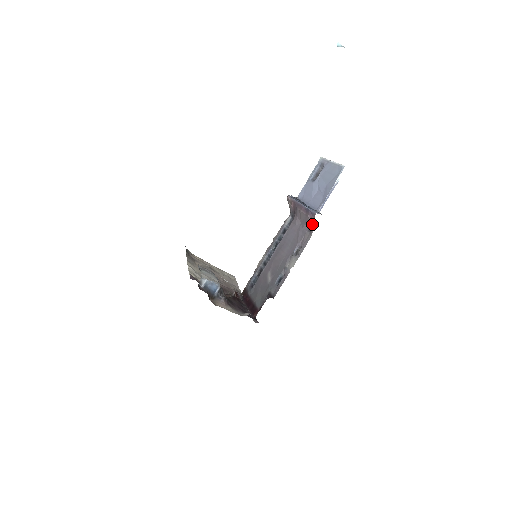
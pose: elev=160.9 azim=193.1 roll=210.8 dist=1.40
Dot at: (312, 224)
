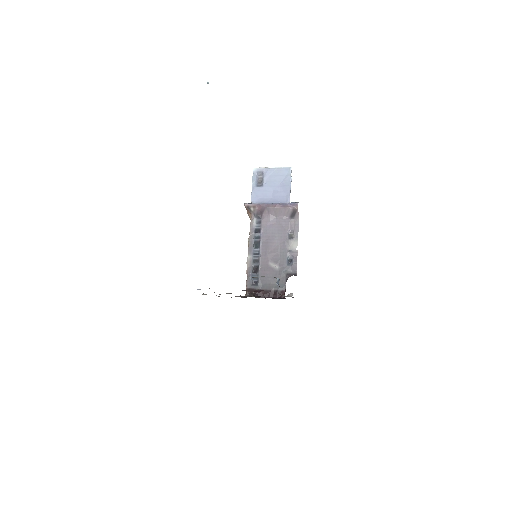
Dot at: (296, 212)
